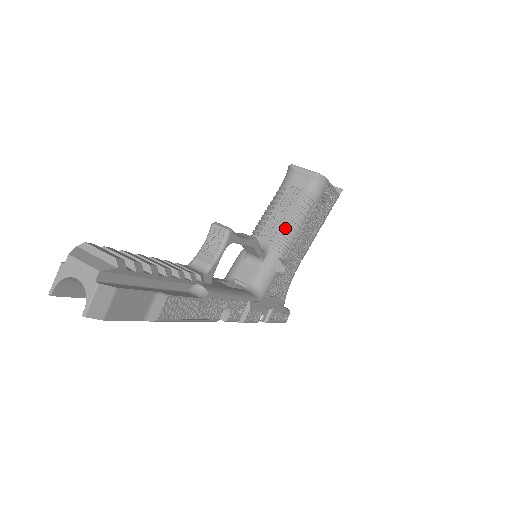
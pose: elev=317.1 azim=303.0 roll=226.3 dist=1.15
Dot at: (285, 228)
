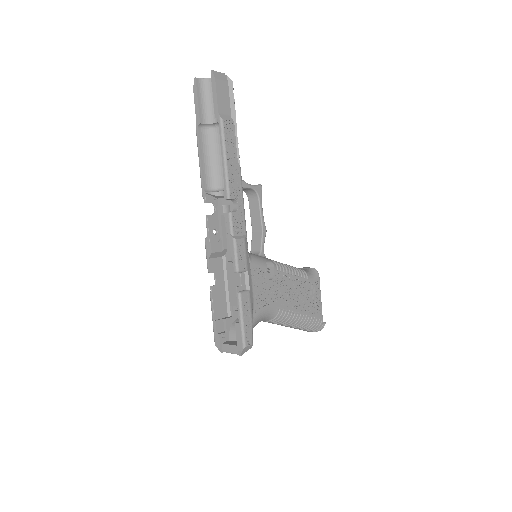
Dot at: (282, 263)
